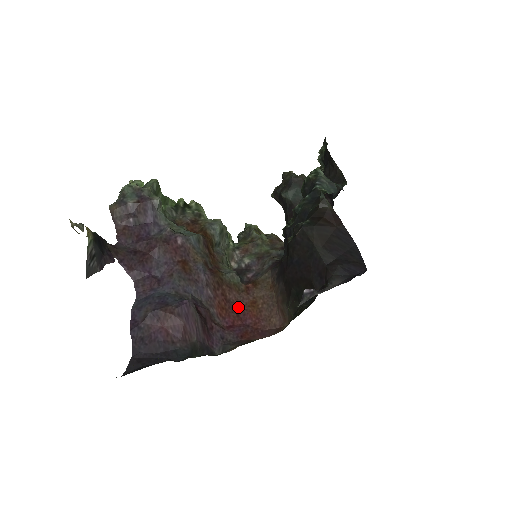
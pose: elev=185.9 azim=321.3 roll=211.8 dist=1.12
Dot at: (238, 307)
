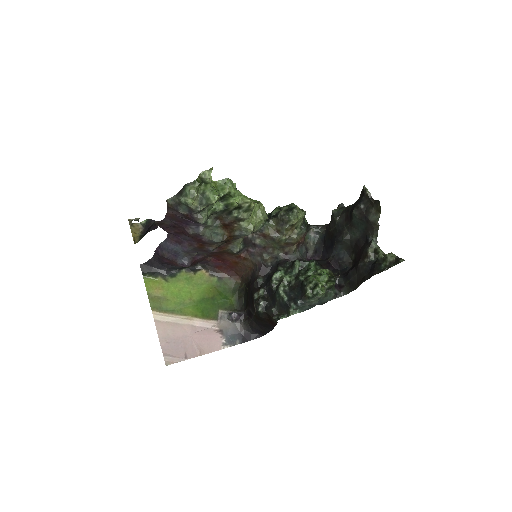
Dot at: (226, 258)
